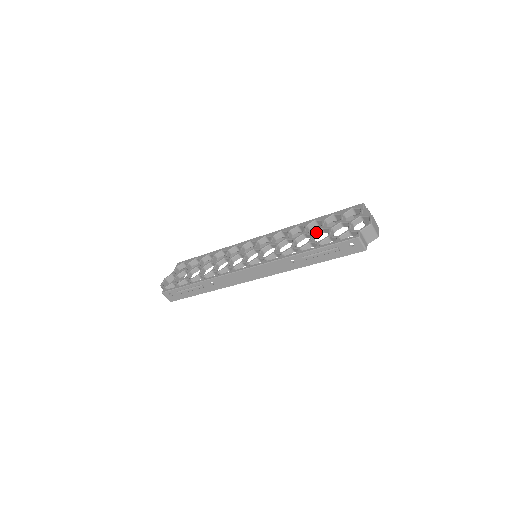
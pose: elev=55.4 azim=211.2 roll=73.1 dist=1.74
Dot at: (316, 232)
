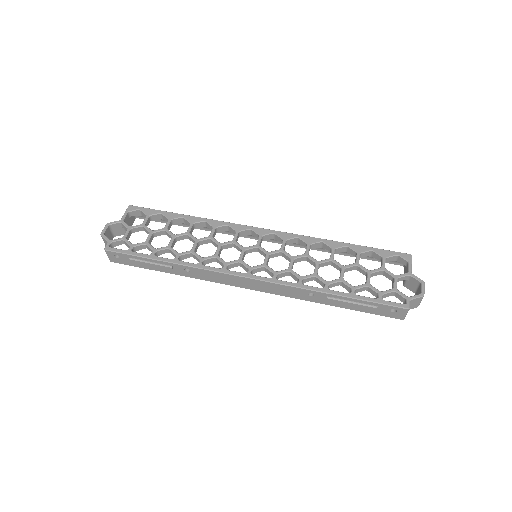
Dot at: (349, 267)
